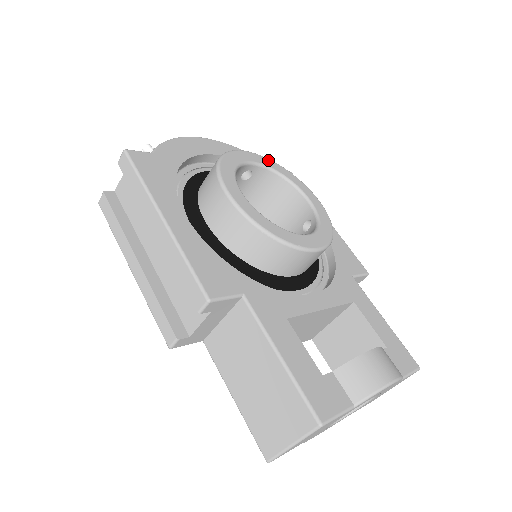
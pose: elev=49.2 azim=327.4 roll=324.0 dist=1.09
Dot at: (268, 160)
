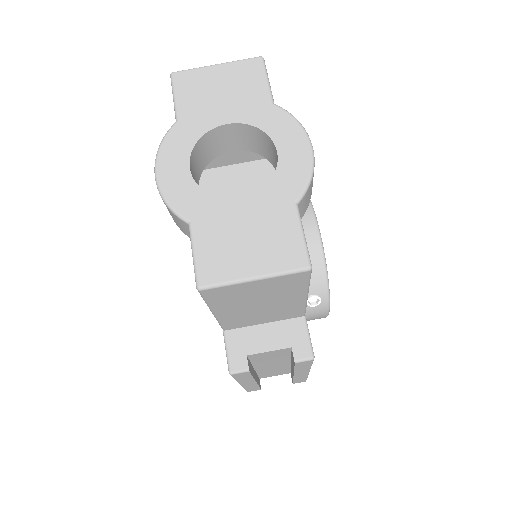
Dot at: occluded
